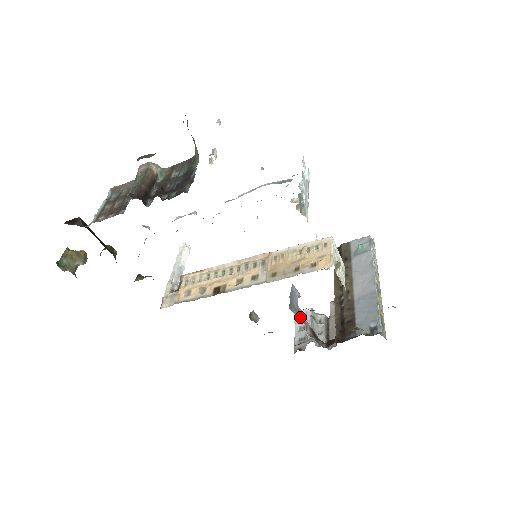
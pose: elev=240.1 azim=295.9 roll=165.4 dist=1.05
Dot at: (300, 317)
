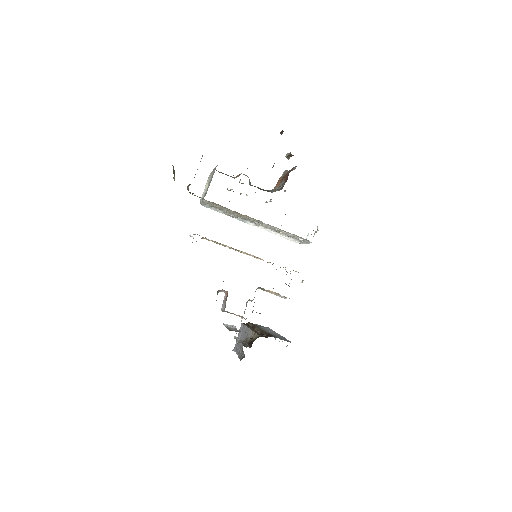
Dot at: occluded
